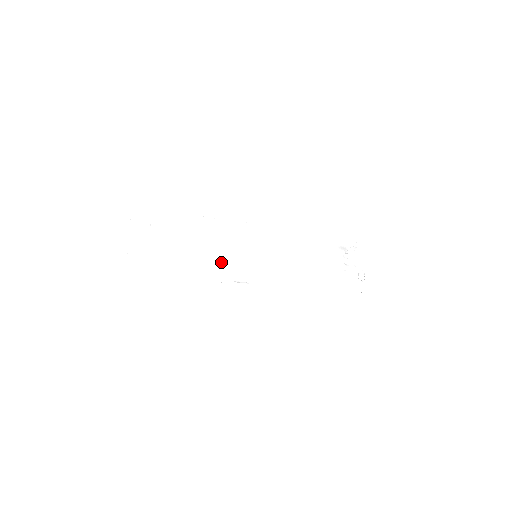
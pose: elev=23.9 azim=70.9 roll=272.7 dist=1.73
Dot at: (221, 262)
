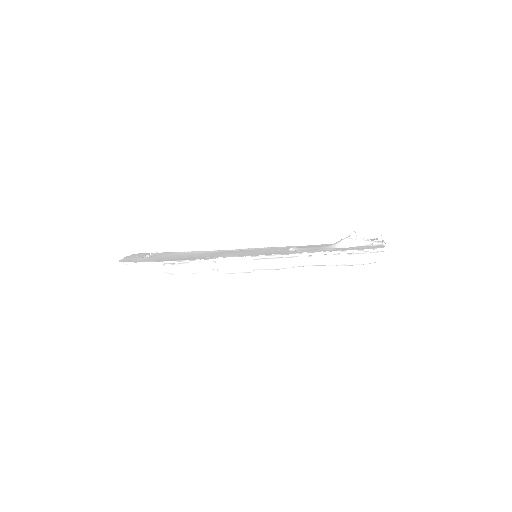
Dot at: (215, 256)
